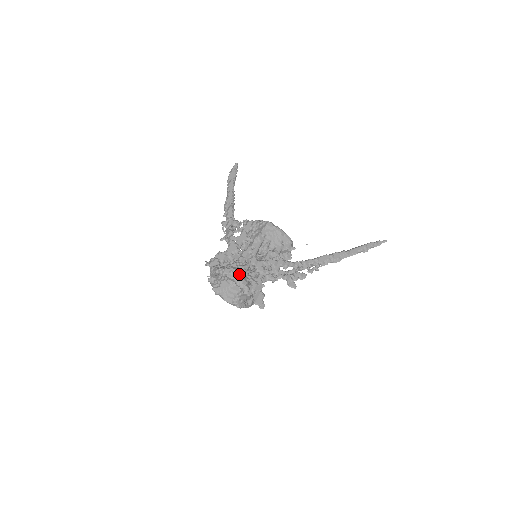
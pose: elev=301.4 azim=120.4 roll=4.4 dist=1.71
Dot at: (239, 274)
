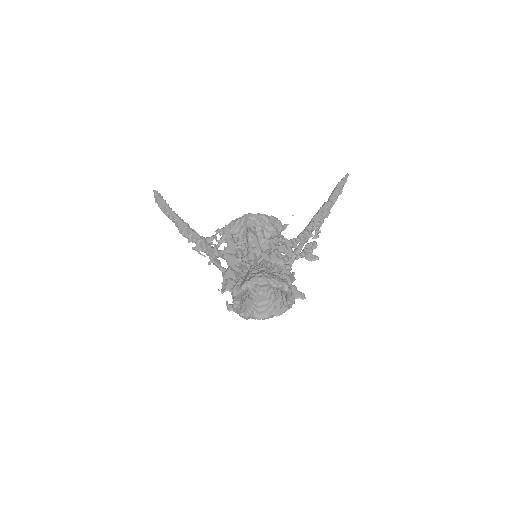
Dot at: (268, 275)
